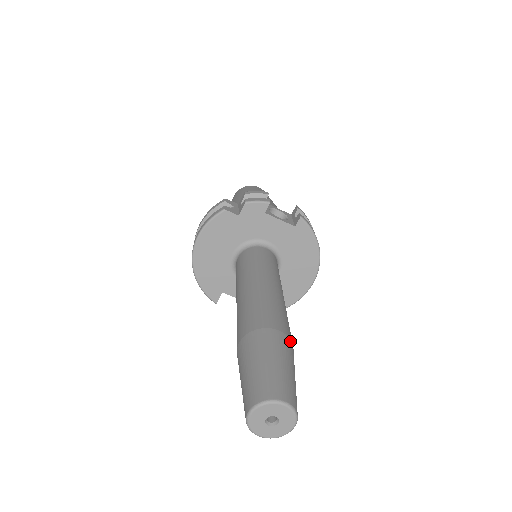
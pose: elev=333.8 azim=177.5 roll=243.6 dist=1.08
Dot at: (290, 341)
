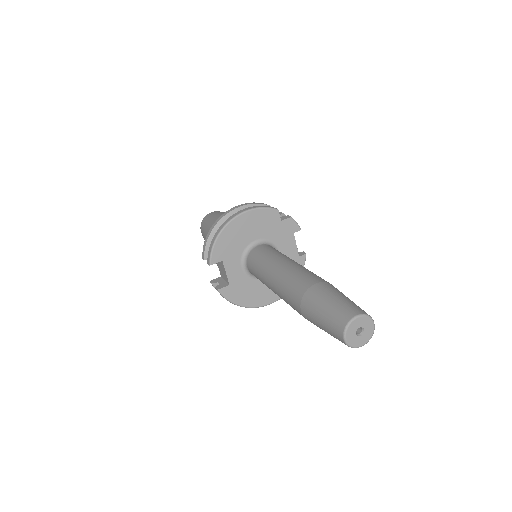
Dot at: occluded
